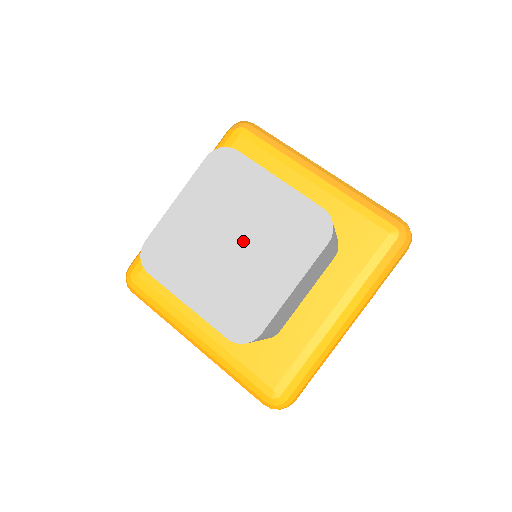
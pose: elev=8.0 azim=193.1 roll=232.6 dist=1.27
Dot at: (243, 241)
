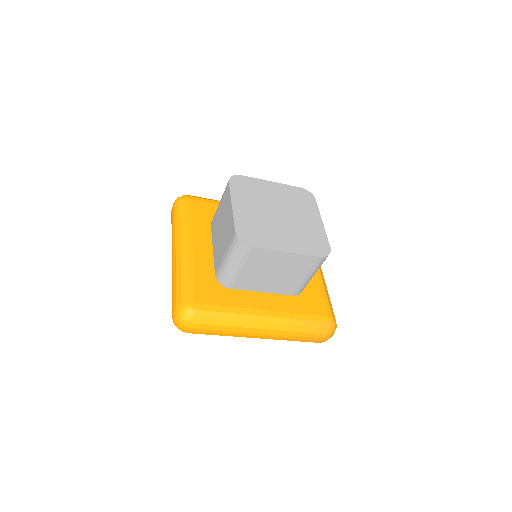
Dot at: (284, 219)
